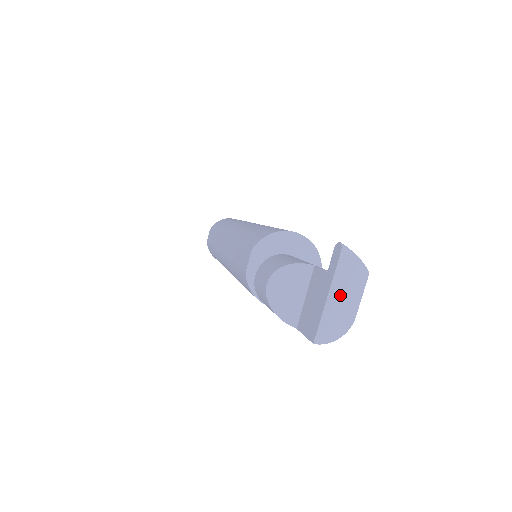
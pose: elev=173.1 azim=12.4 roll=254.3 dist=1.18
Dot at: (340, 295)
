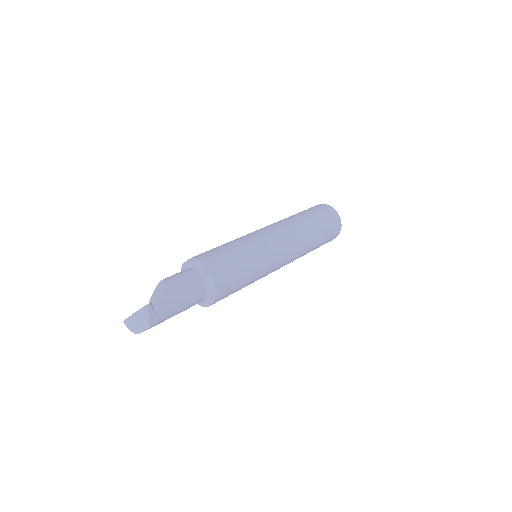
Dot at: (137, 320)
